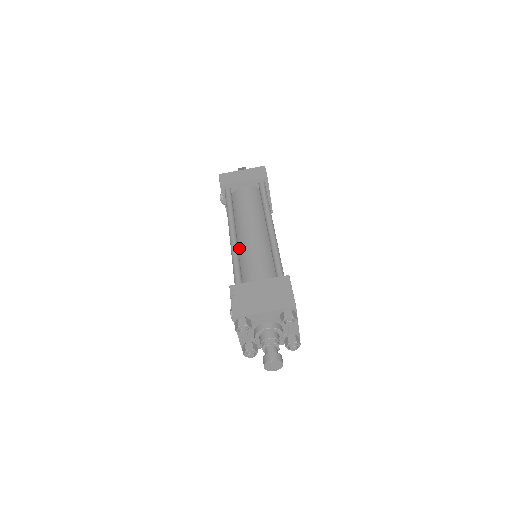
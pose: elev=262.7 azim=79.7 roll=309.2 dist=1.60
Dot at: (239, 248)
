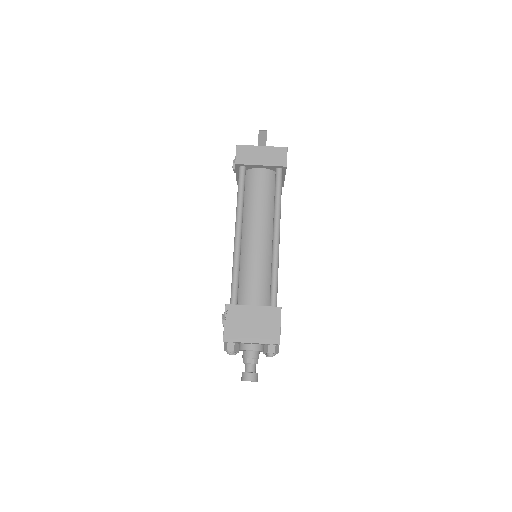
Dot at: (241, 251)
